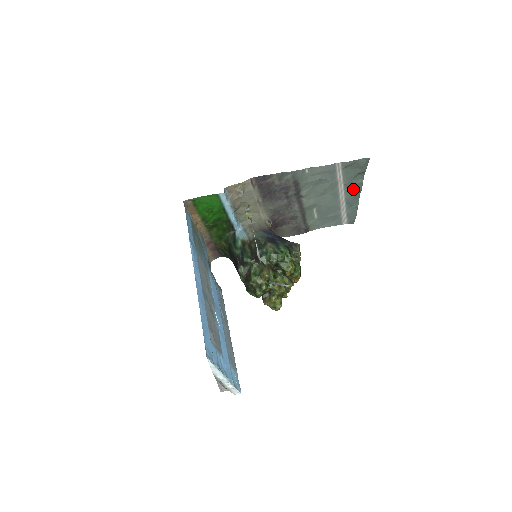
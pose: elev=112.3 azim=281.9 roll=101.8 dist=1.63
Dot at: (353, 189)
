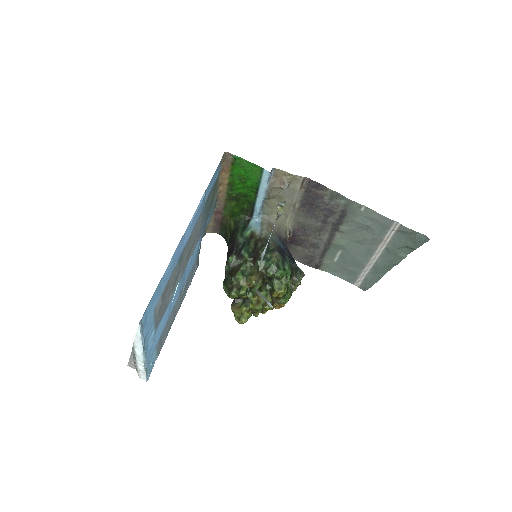
Dot at: (390, 258)
